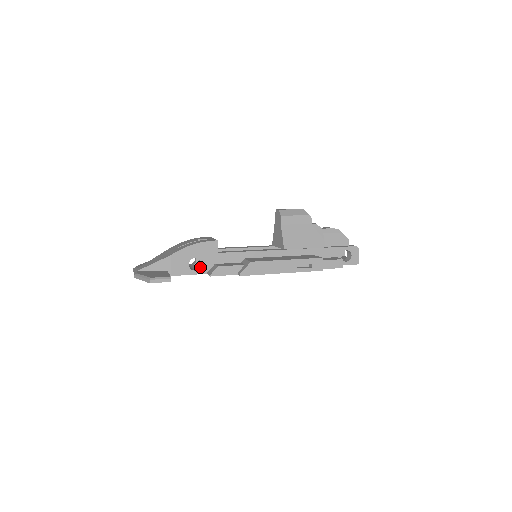
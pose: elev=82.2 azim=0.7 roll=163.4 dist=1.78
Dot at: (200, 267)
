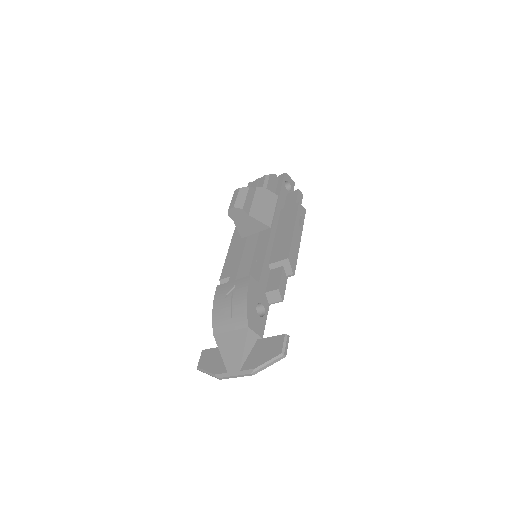
Dot at: (263, 307)
